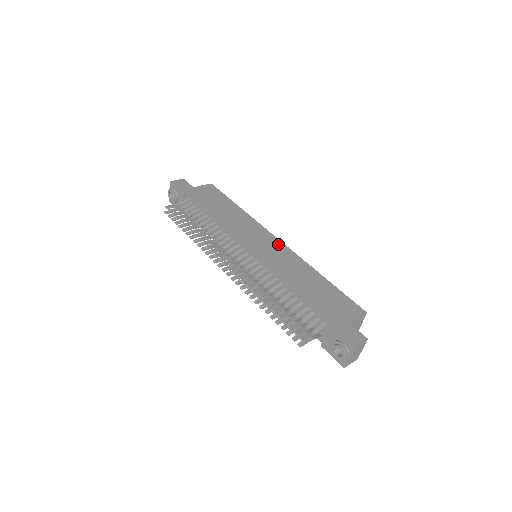
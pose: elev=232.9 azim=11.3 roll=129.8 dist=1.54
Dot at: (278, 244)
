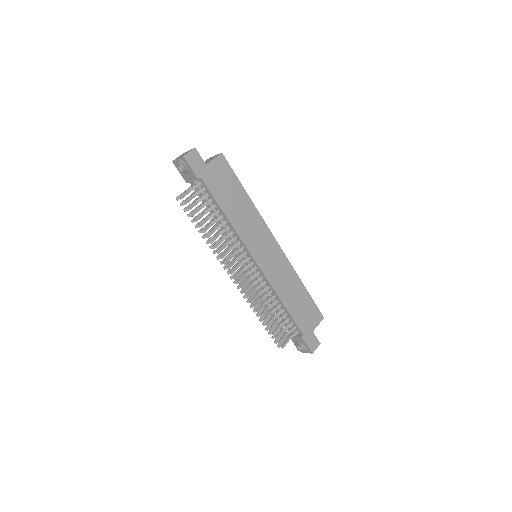
Dot at: (277, 250)
